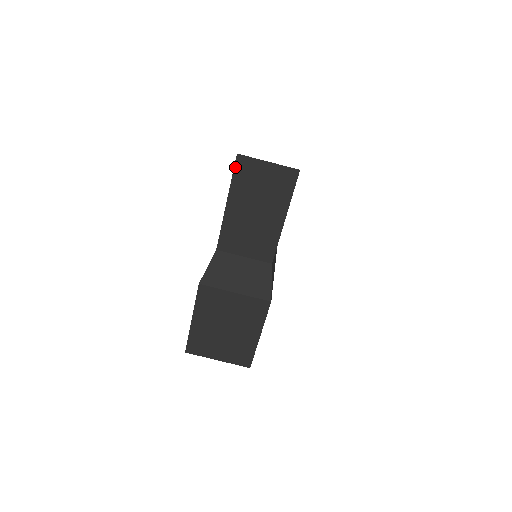
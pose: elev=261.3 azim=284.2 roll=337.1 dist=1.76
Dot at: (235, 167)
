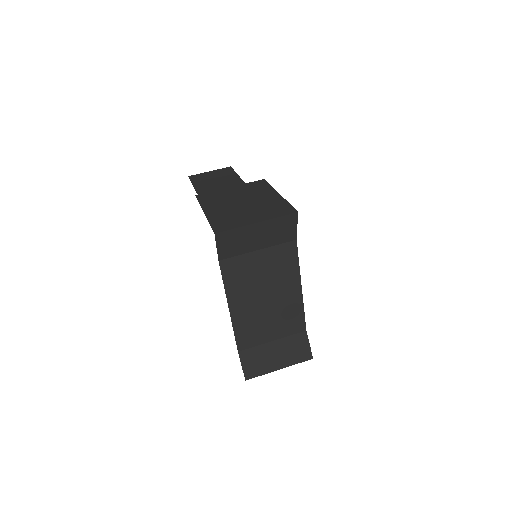
Dot at: (190, 179)
